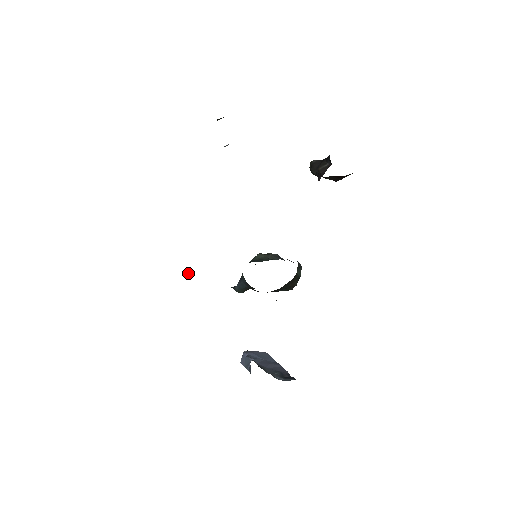
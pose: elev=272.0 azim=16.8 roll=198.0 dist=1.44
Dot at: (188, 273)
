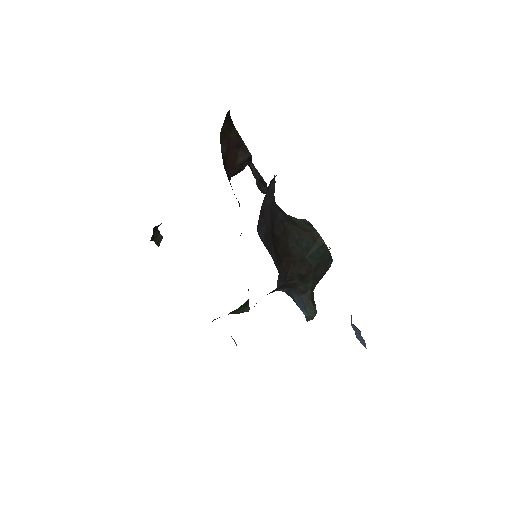
Dot at: occluded
